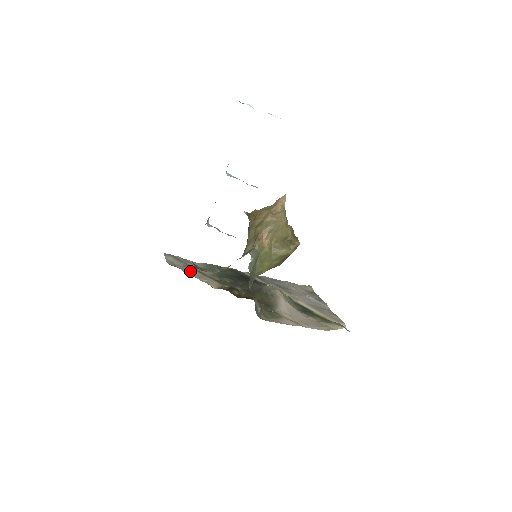
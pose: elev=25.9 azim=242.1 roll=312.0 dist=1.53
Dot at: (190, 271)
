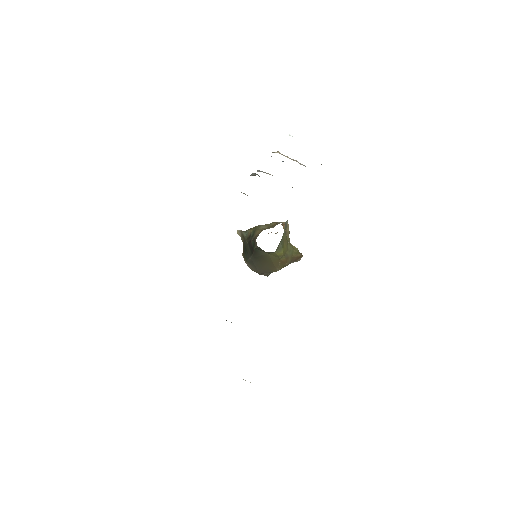
Dot at: occluded
